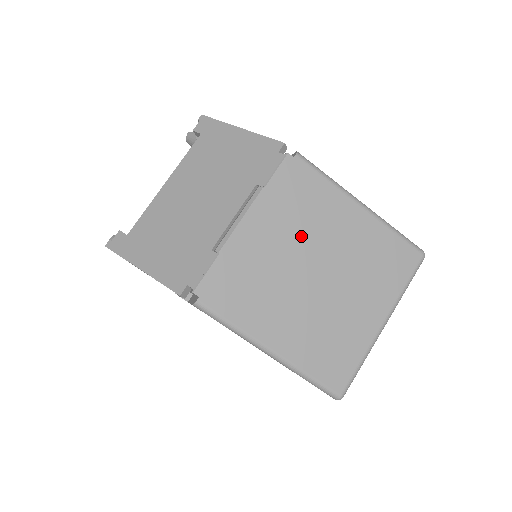
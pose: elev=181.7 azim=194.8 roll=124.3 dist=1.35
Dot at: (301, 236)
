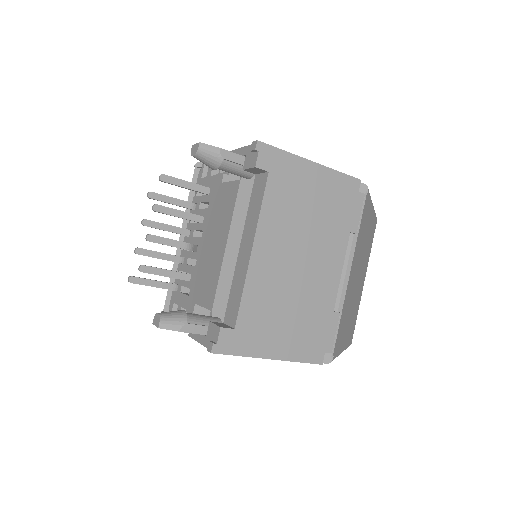
Dot at: (360, 257)
